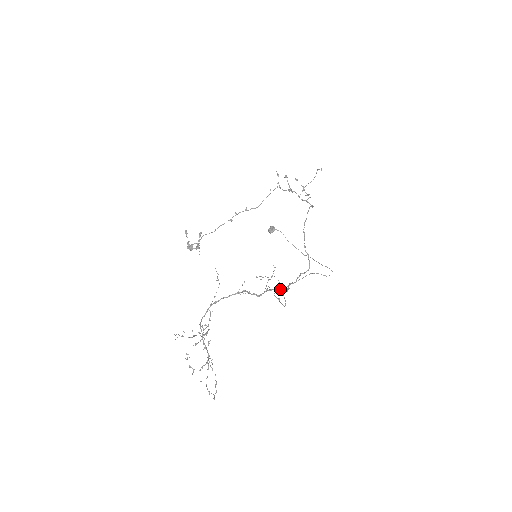
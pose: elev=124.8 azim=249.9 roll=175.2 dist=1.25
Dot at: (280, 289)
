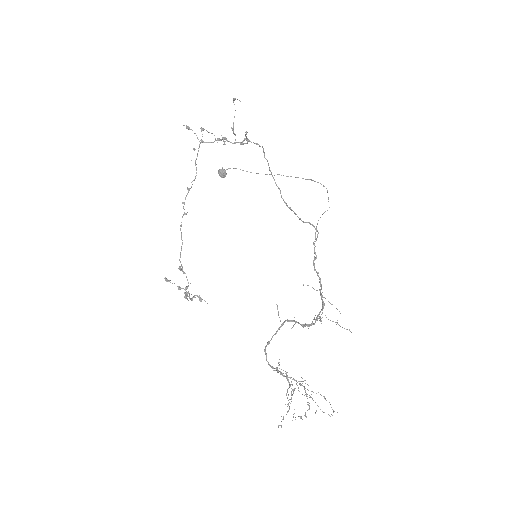
Dot at: (324, 303)
